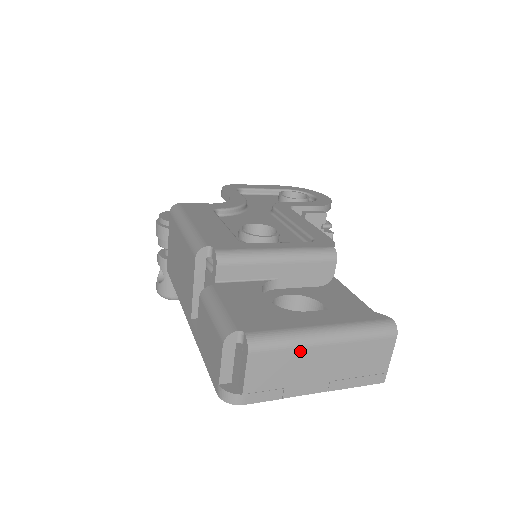
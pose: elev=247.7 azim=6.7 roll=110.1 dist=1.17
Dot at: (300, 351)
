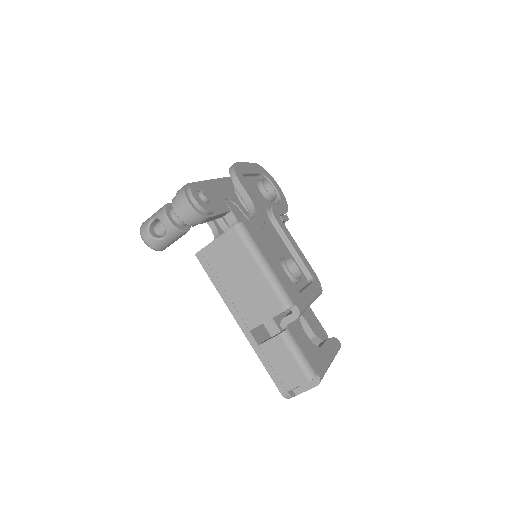
Dot at: occluded
